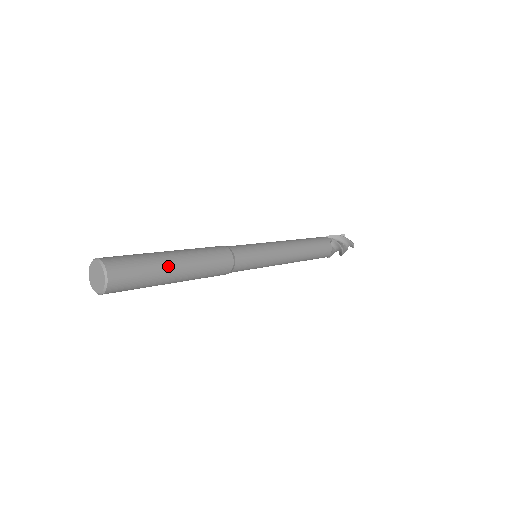
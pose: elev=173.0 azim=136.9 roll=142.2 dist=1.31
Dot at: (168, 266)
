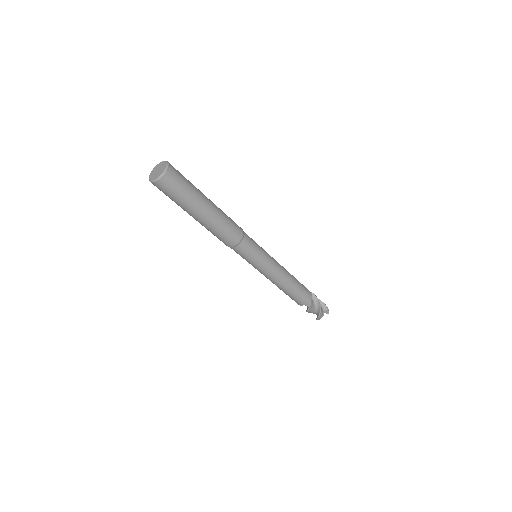
Dot at: (203, 195)
